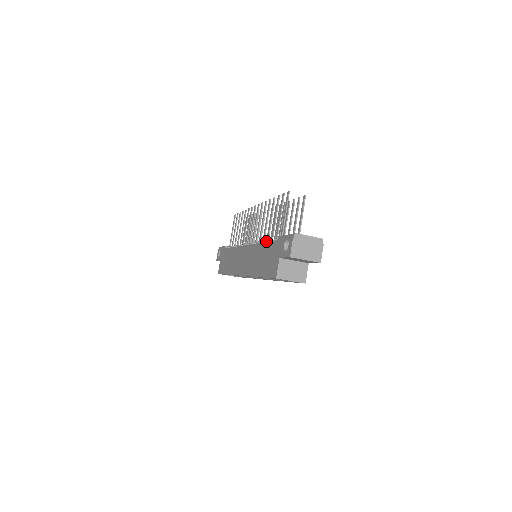
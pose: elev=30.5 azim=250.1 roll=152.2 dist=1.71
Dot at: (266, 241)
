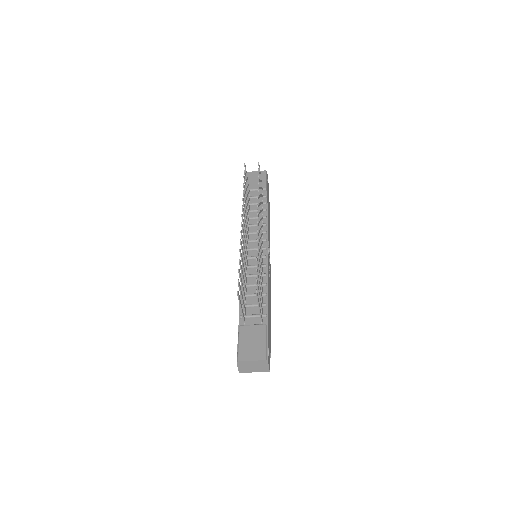
Dot at: occluded
